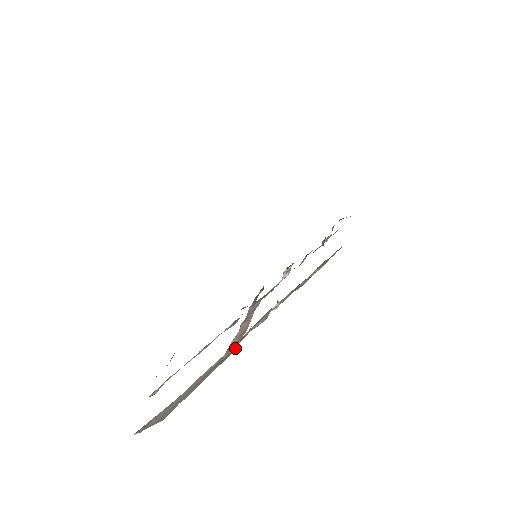
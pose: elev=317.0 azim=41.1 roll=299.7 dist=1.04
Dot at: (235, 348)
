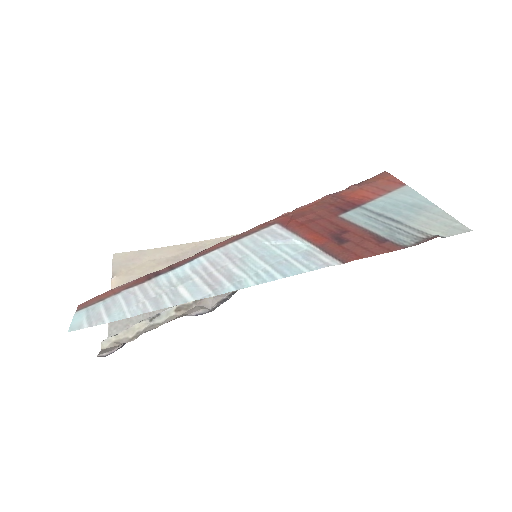
Dot at: occluded
